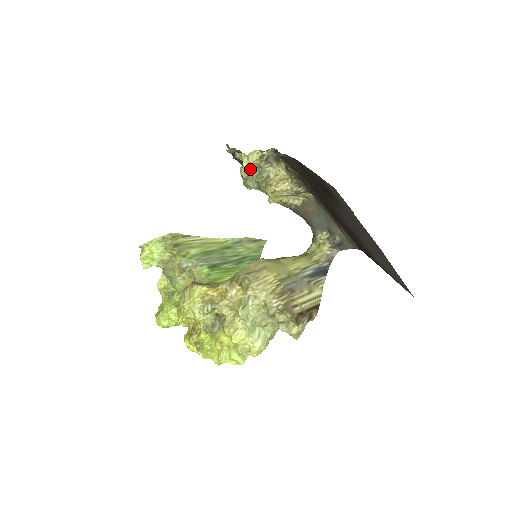
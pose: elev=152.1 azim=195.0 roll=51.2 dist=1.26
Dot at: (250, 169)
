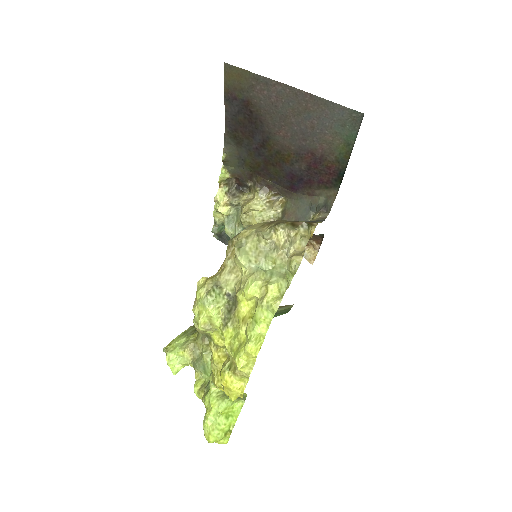
Dot at: (230, 221)
